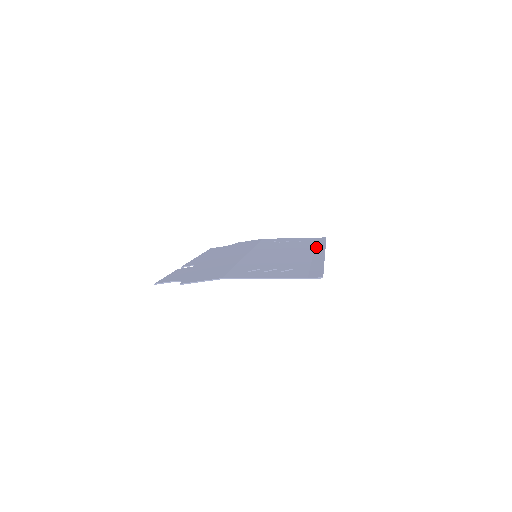
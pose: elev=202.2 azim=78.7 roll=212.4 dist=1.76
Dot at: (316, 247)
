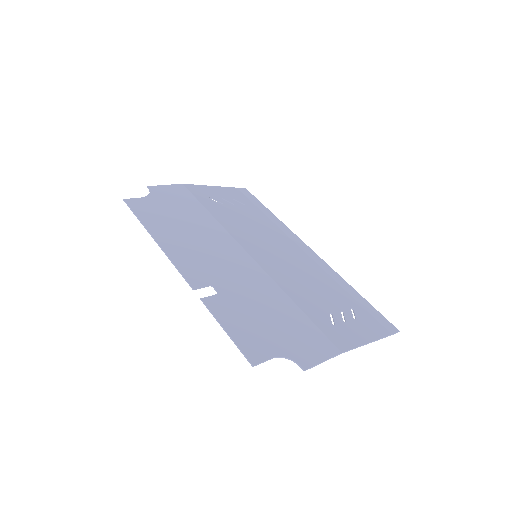
Dot at: (281, 228)
